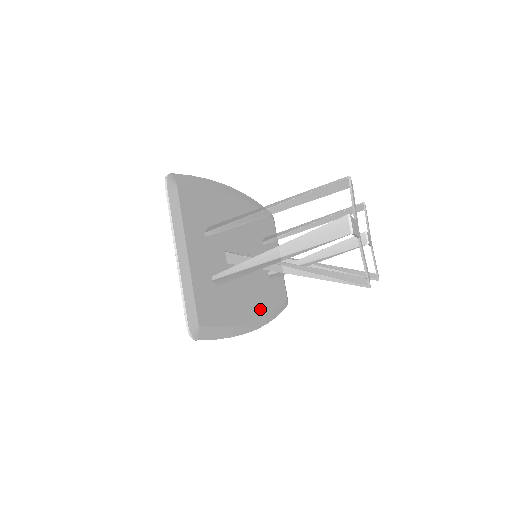
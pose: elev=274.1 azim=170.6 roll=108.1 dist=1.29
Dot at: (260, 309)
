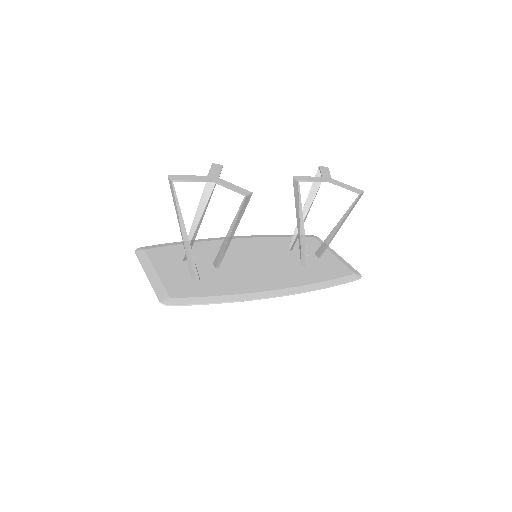
Dot at: (285, 284)
